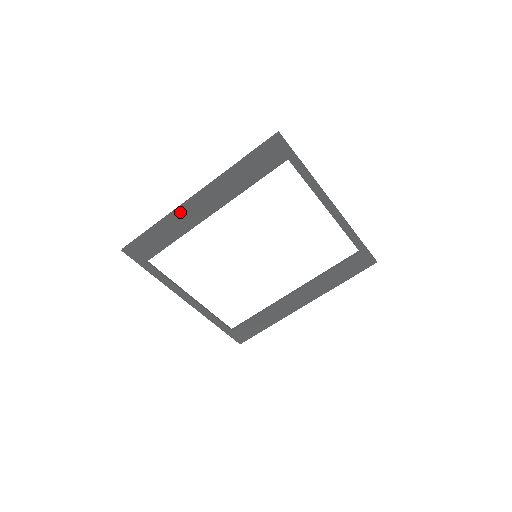
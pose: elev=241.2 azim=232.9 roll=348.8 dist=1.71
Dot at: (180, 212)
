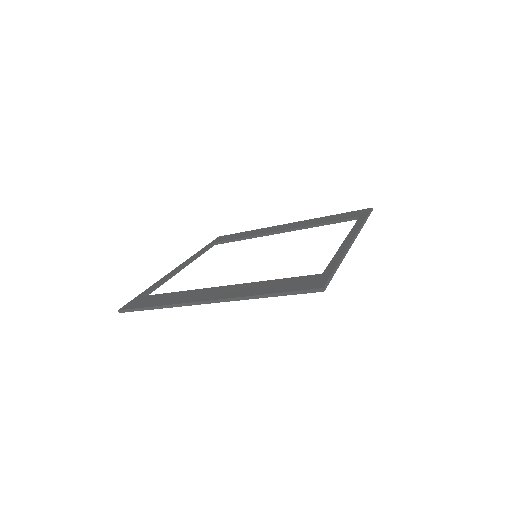
Dot at: occluded
